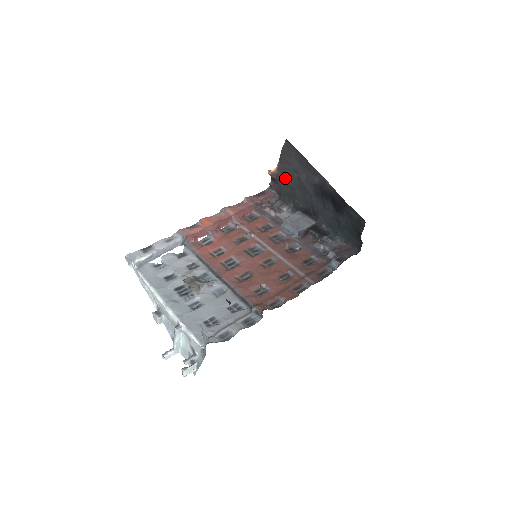
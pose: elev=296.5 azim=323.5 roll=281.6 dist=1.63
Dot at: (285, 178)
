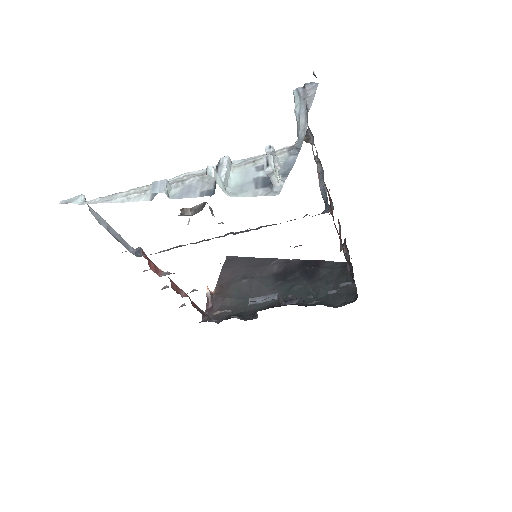
Dot at: (228, 294)
